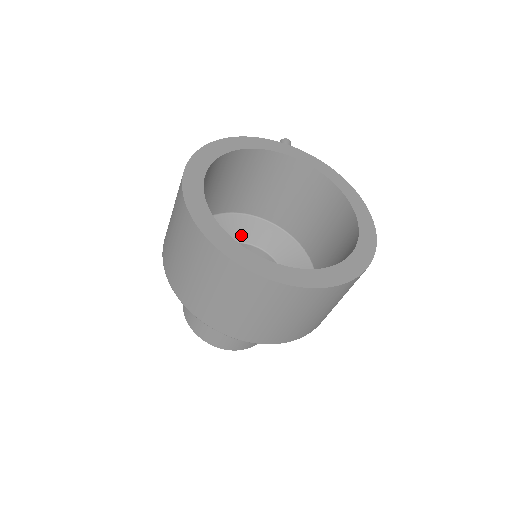
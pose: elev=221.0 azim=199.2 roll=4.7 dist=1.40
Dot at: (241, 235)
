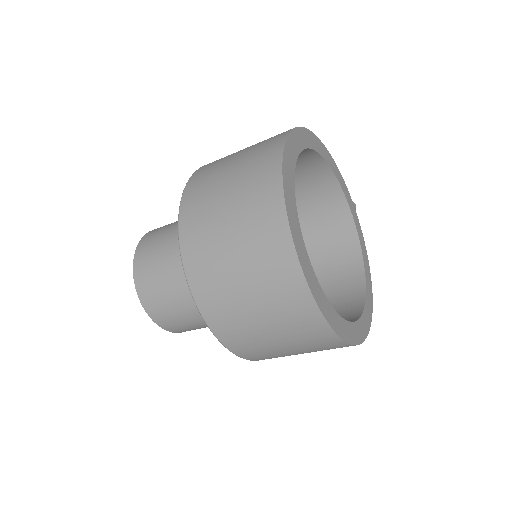
Dot at: occluded
